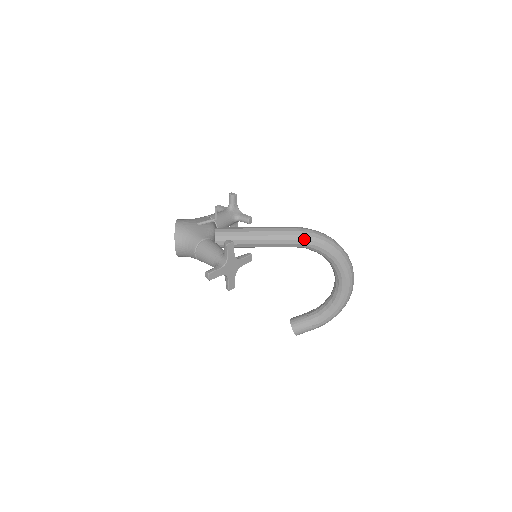
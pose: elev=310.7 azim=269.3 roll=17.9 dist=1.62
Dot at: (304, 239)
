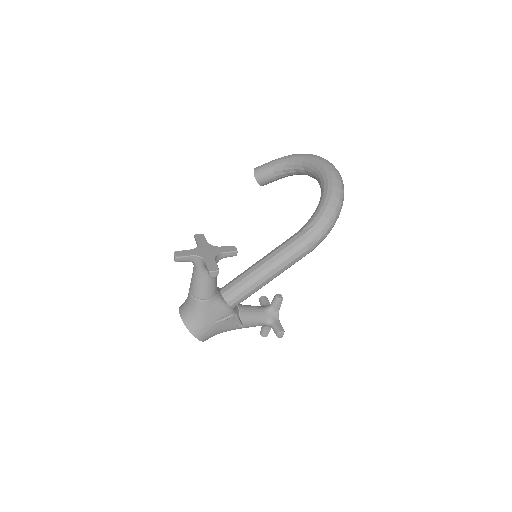
Dot at: occluded
